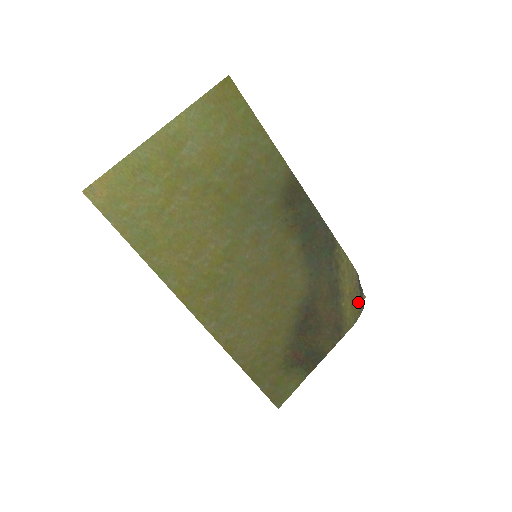
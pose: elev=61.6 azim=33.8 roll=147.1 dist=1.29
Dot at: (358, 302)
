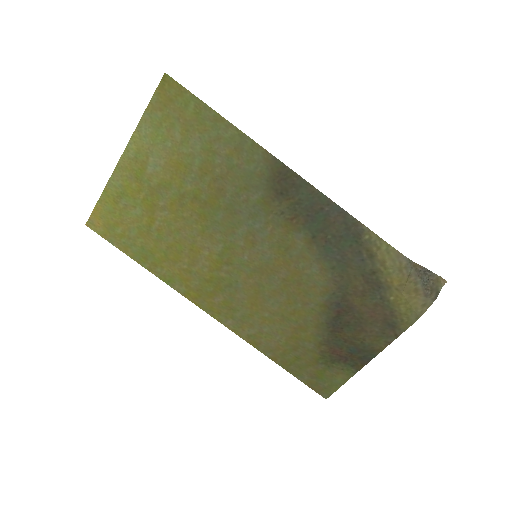
Dot at: (421, 293)
